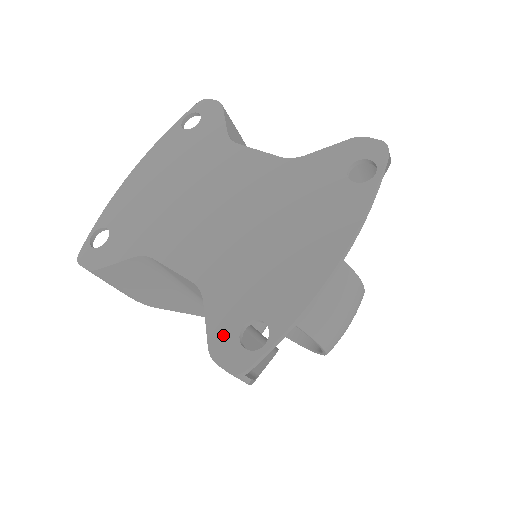
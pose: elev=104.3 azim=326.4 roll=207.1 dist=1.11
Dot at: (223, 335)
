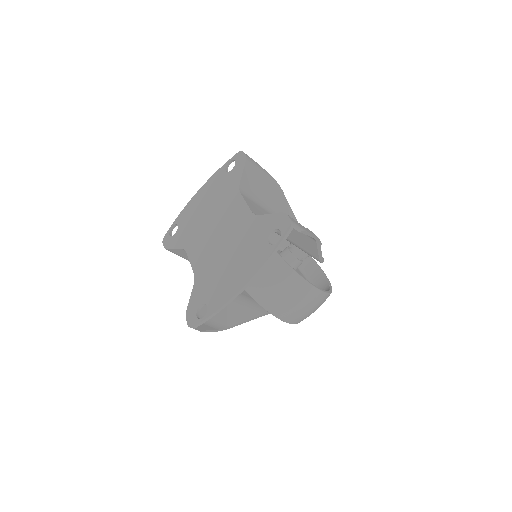
Dot at: (193, 306)
